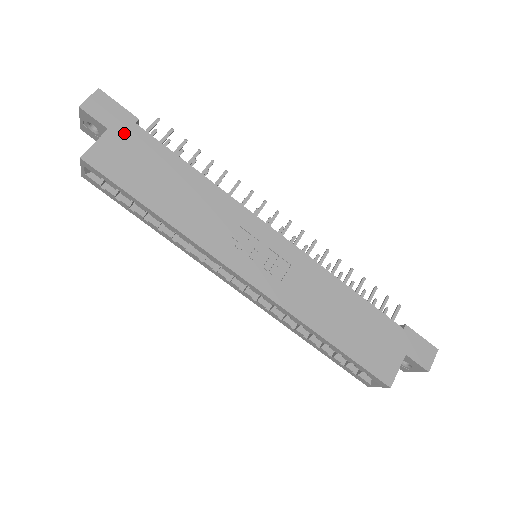
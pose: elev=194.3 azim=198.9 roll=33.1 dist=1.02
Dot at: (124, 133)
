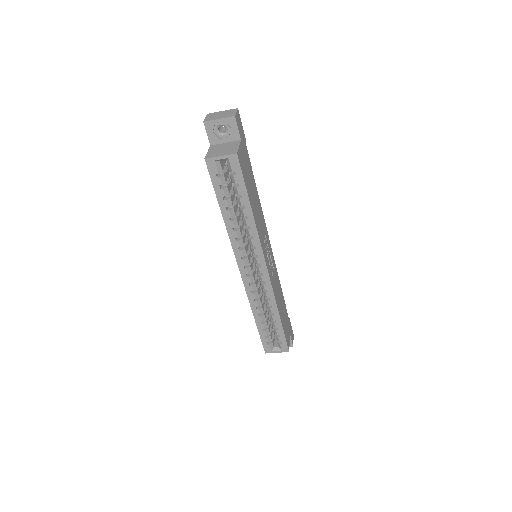
Dot at: (244, 147)
